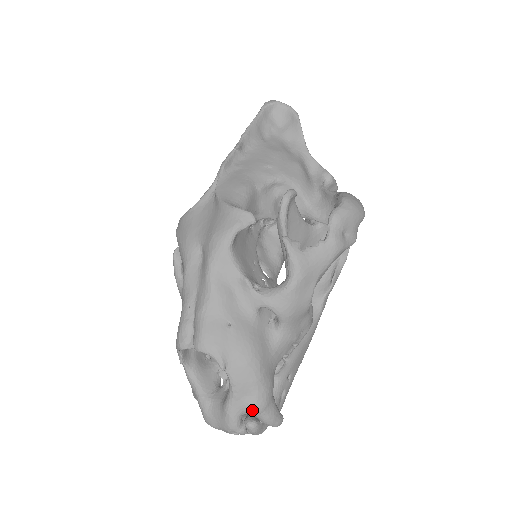
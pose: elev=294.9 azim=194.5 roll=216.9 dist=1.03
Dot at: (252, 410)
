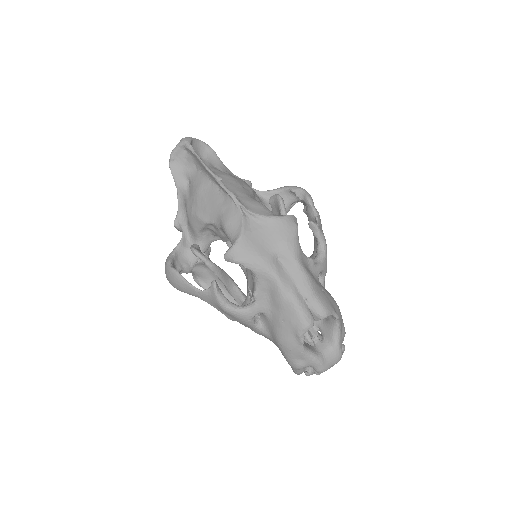
Dot at: occluded
